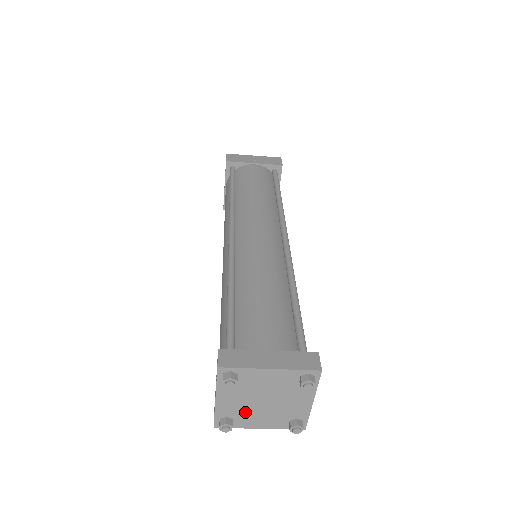
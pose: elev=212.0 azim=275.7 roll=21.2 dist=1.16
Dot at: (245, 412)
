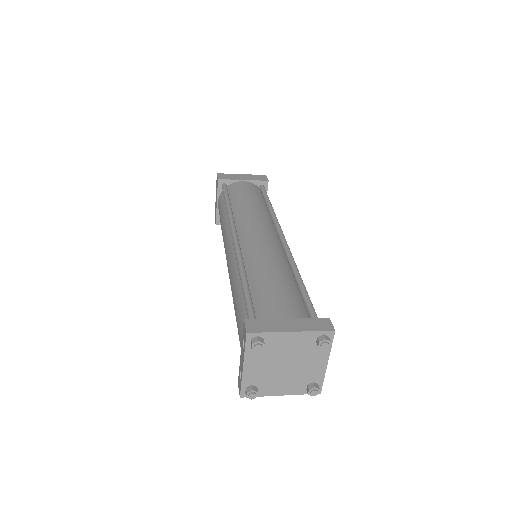
Dot at: (268, 378)
